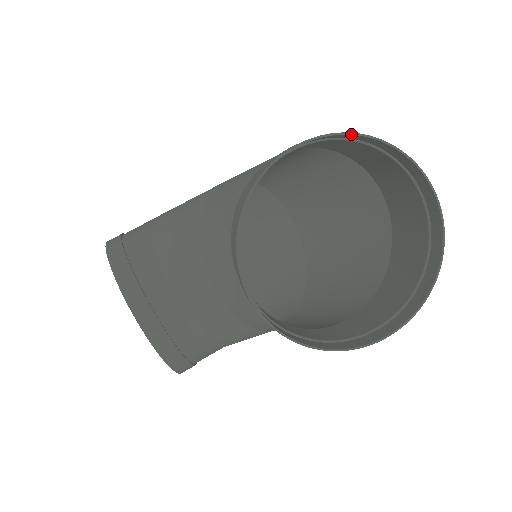
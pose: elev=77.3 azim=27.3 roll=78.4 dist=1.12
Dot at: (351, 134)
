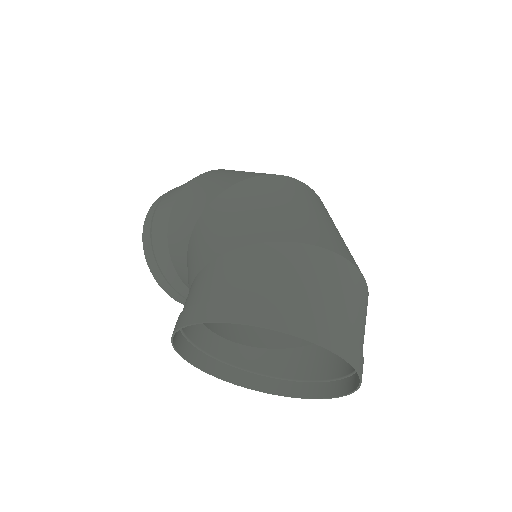
Dot at: occluded
